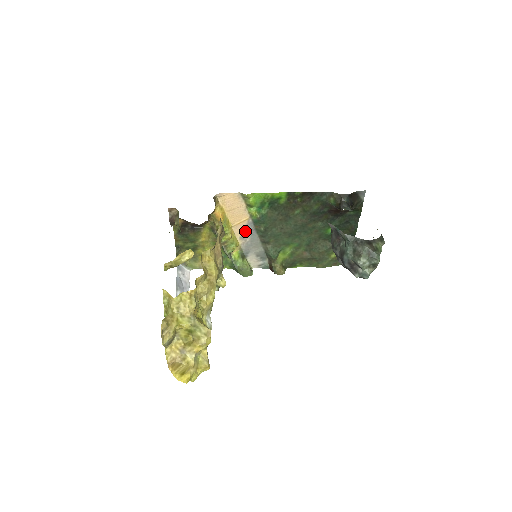
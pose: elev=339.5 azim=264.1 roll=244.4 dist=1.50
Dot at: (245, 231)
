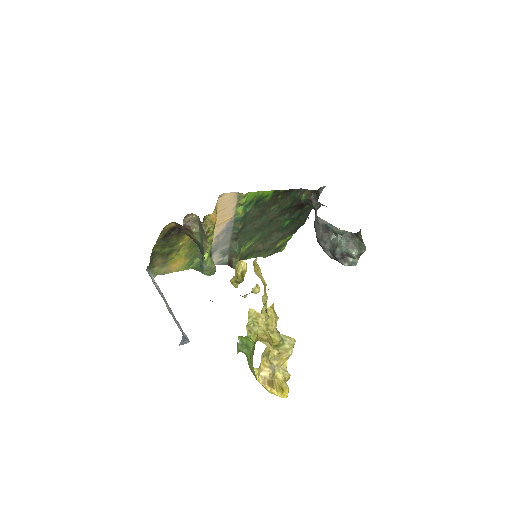
Dot at: (223, 230)
